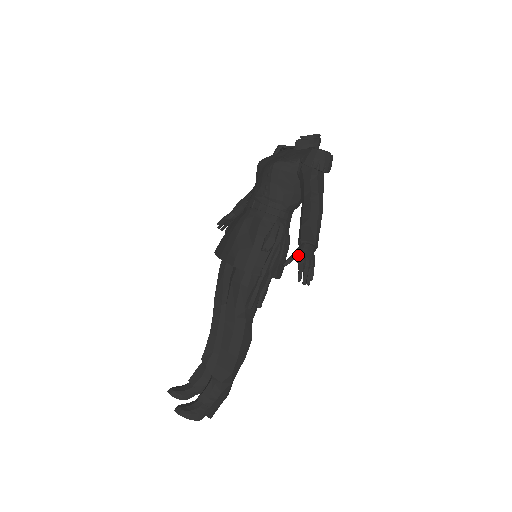
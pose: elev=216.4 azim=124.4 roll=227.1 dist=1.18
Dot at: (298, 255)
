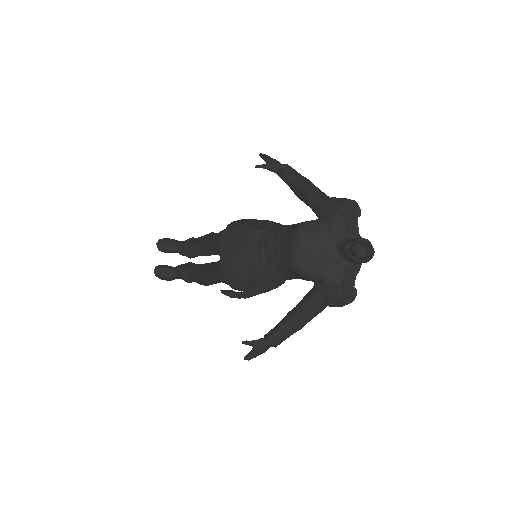
Dot at: (256, 347)
